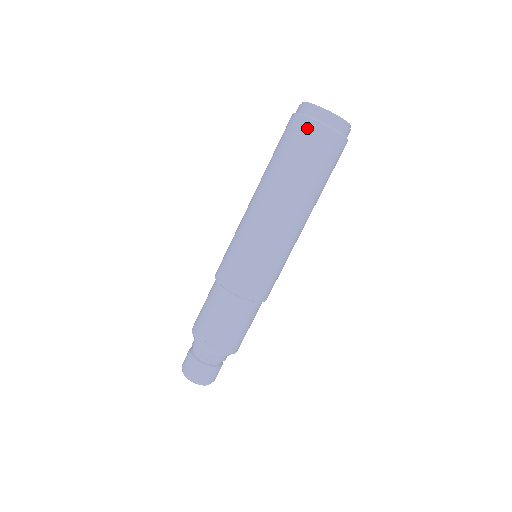
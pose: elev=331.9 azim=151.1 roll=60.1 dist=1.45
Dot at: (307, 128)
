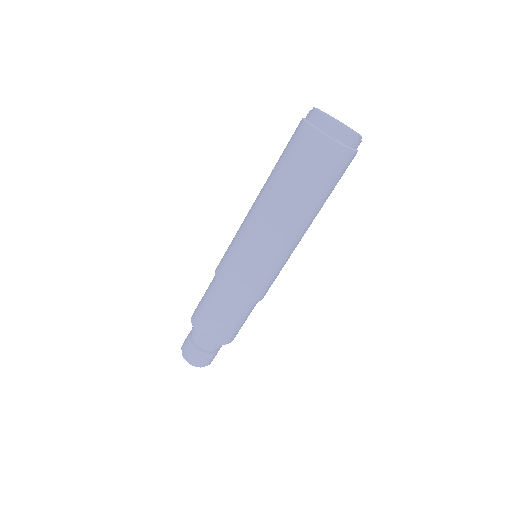
Dot at: (311, 139)
